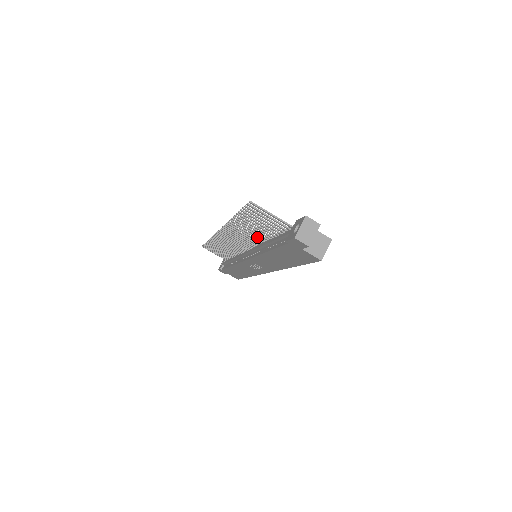
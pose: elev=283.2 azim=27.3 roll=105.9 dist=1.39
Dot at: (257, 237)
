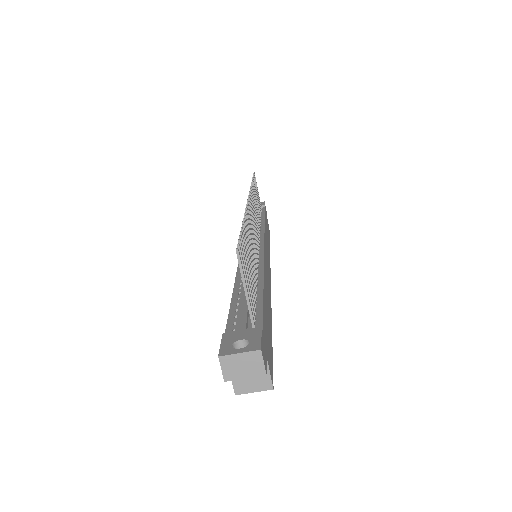
Dot at: occluded
